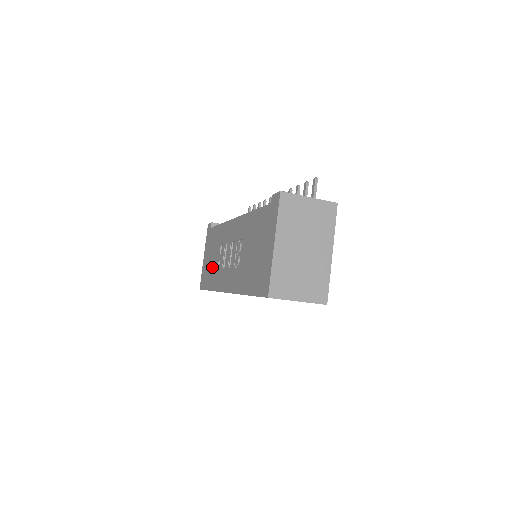
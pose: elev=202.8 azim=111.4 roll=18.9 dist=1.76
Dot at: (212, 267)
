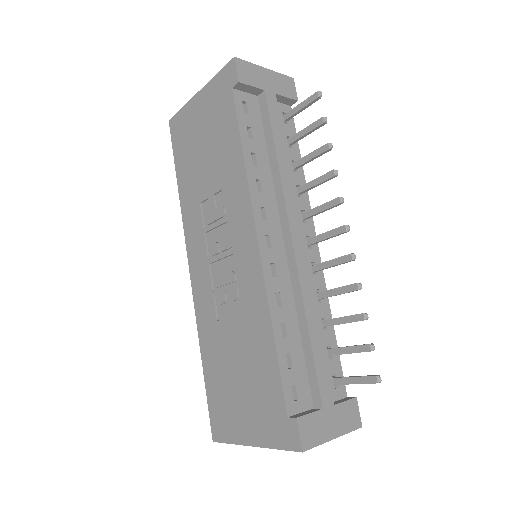
Dot at: (196, 169)
